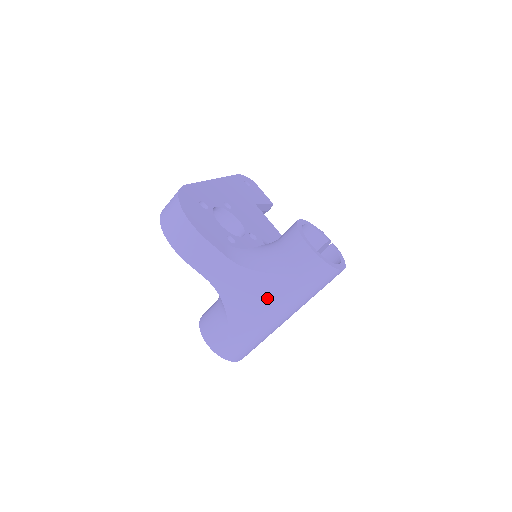
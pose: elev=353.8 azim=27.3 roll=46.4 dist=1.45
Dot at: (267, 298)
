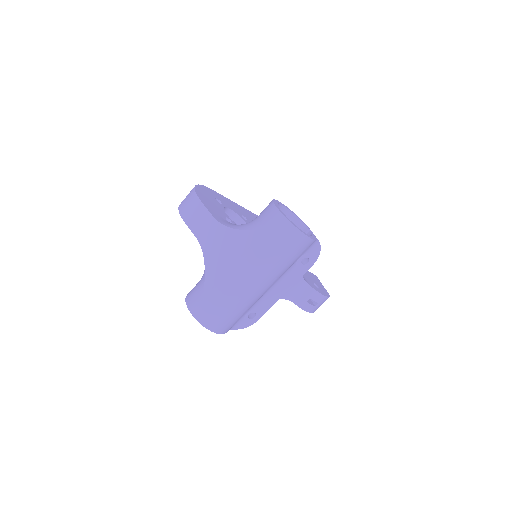
Dot at: (237, 254)
